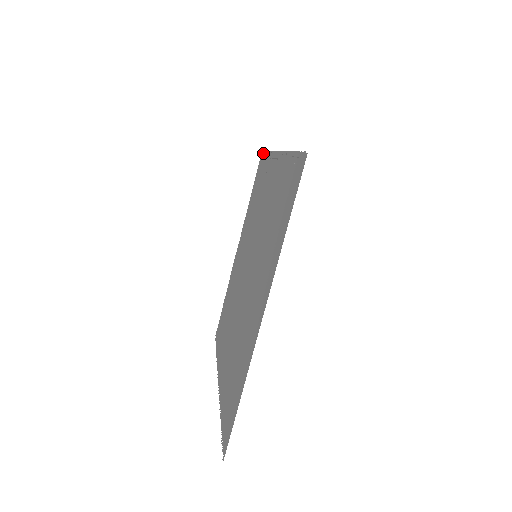
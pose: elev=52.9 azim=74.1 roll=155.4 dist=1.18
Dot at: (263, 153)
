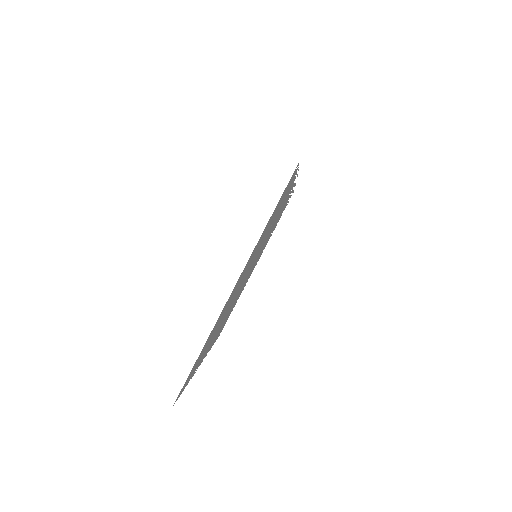
Dot at: occluded
